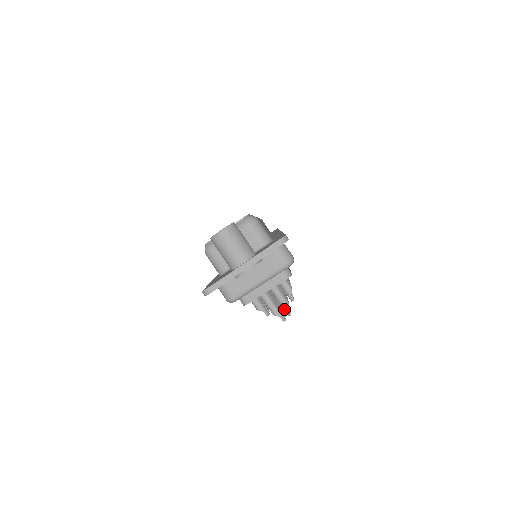
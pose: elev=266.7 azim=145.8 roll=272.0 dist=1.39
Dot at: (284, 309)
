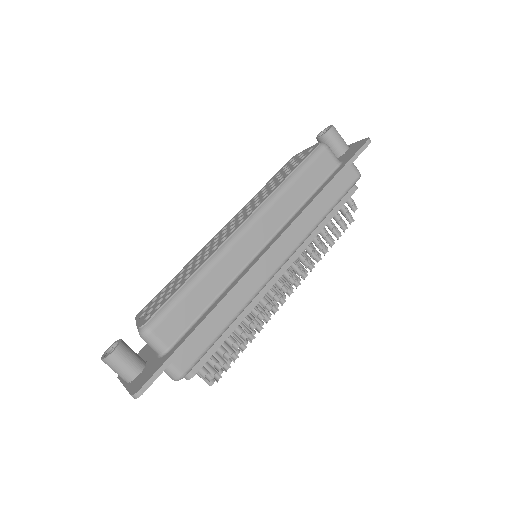
Dot at: occluded
